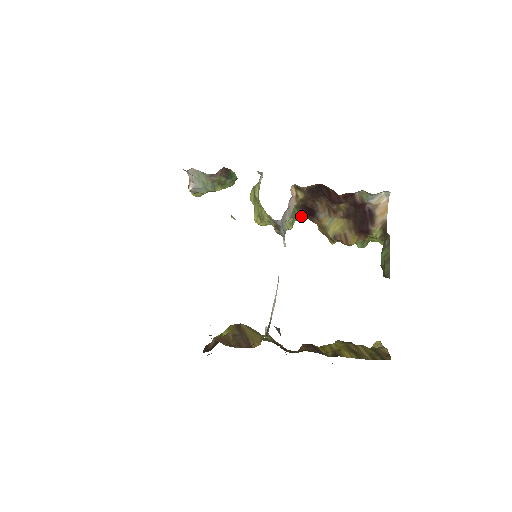
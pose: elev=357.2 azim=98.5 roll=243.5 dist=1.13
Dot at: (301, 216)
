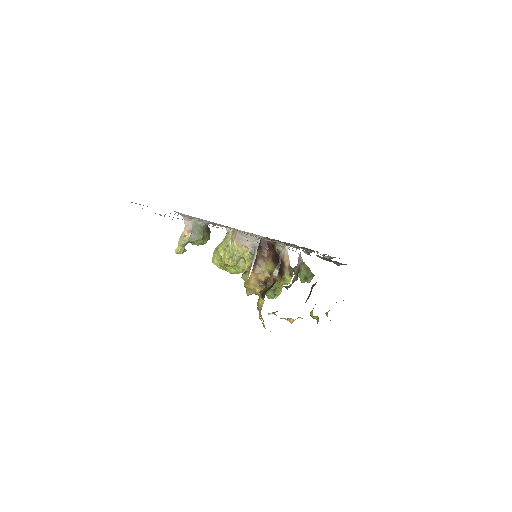
Dot at: occluded
